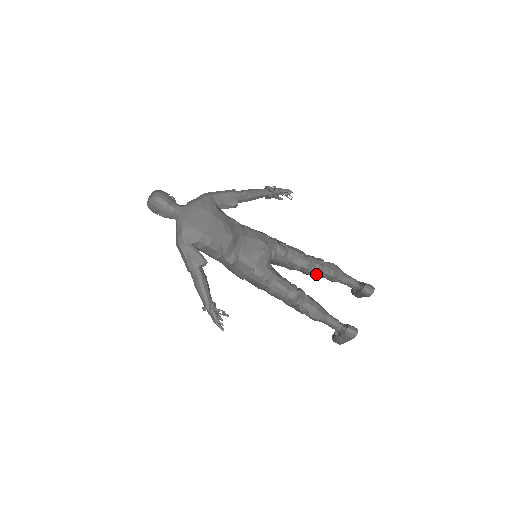
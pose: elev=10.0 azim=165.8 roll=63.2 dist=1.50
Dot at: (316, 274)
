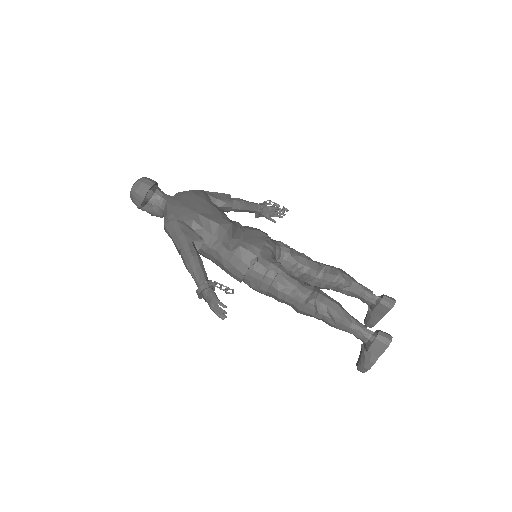
Dot at: (327, 279)
